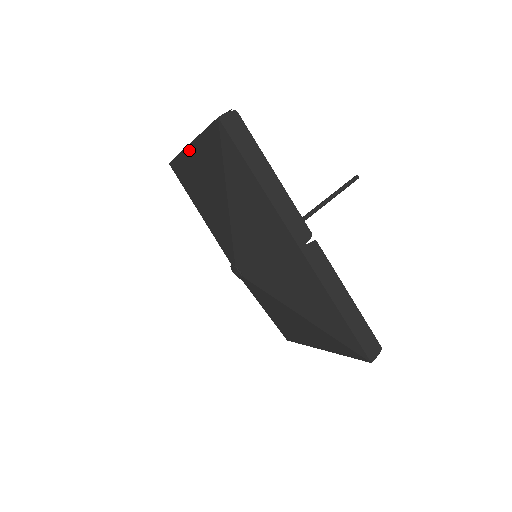
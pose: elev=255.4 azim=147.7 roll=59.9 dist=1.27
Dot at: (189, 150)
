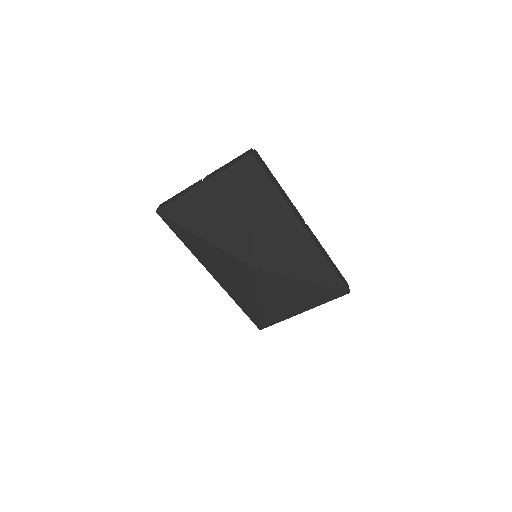
Dot at: (200, 189)
